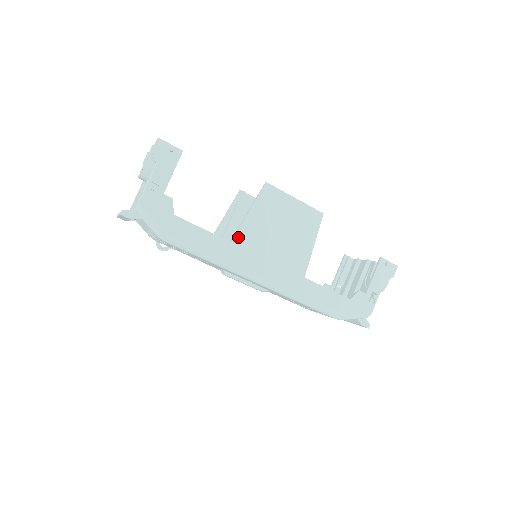
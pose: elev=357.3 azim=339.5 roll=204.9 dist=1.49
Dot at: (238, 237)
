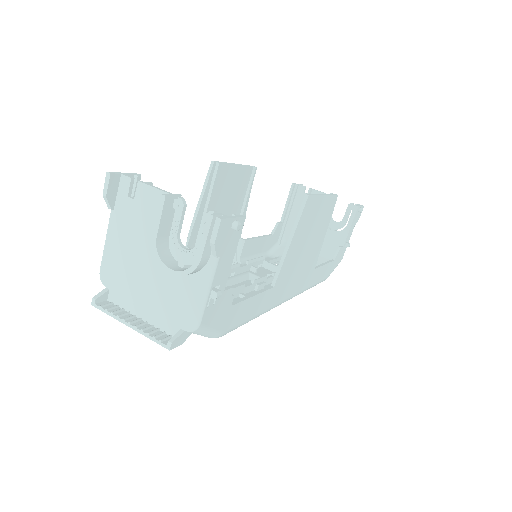
Dot at: (280, 276)
